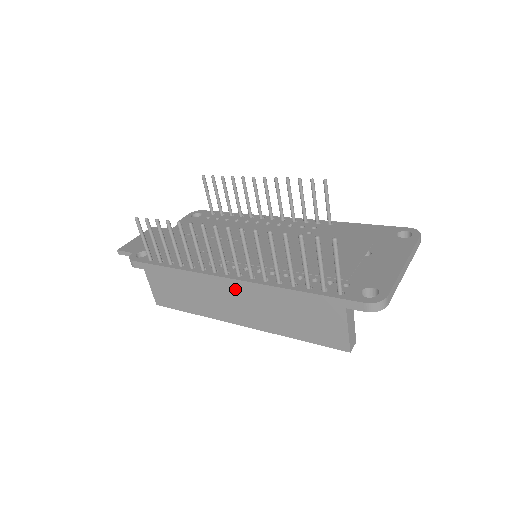
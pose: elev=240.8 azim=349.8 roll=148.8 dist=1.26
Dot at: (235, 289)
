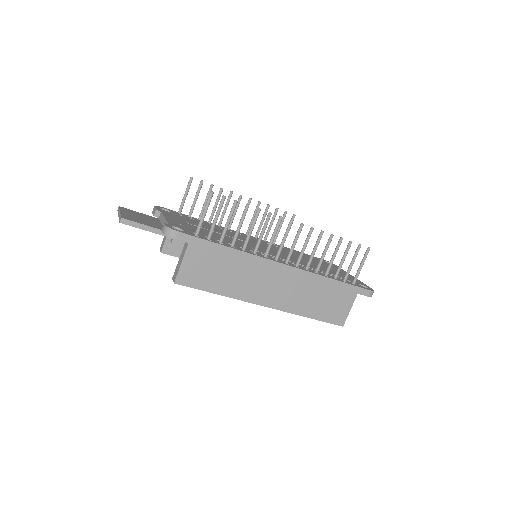
Dot at: (283, 274)
